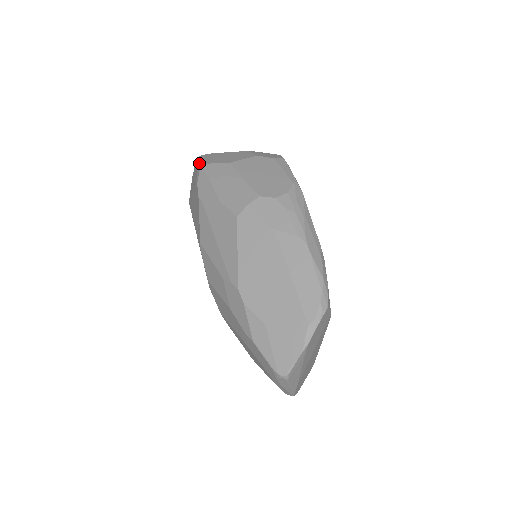
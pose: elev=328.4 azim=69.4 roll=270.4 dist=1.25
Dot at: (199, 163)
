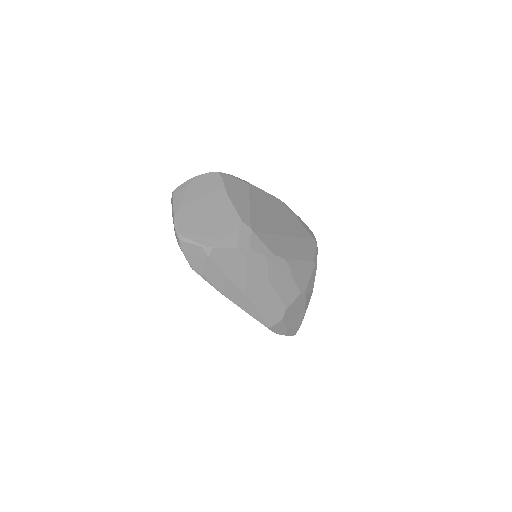
Dot at: occluded
